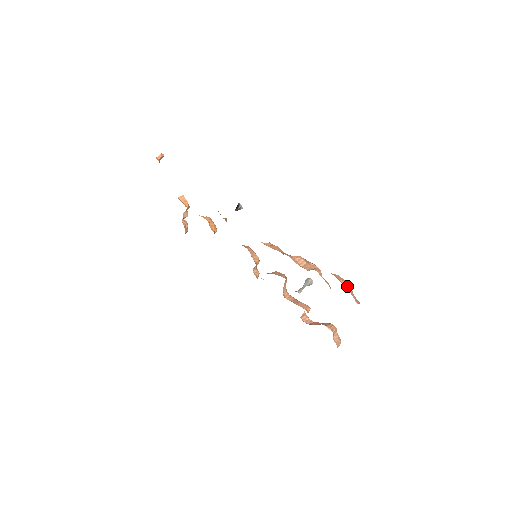
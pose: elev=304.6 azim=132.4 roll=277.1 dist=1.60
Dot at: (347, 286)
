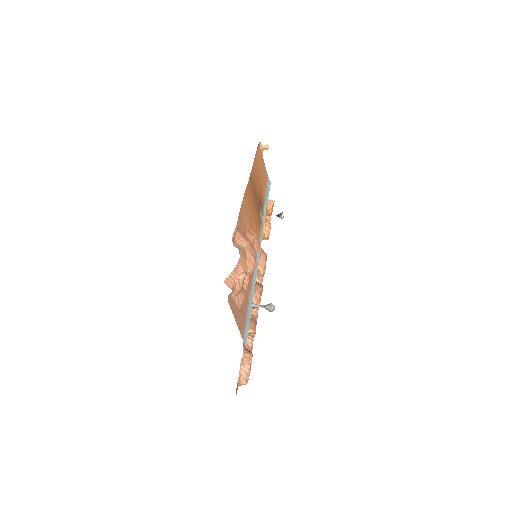
Dot at: (239, 271)
